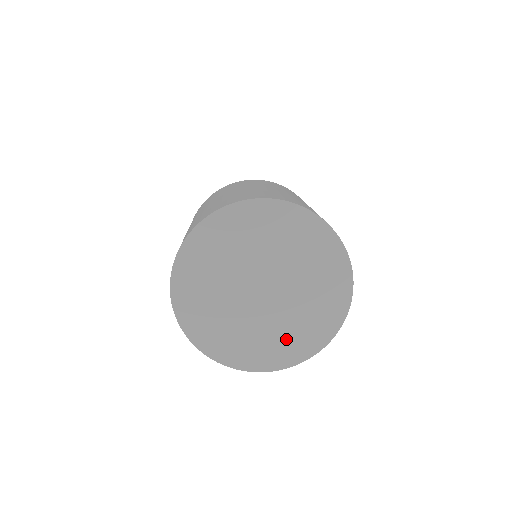
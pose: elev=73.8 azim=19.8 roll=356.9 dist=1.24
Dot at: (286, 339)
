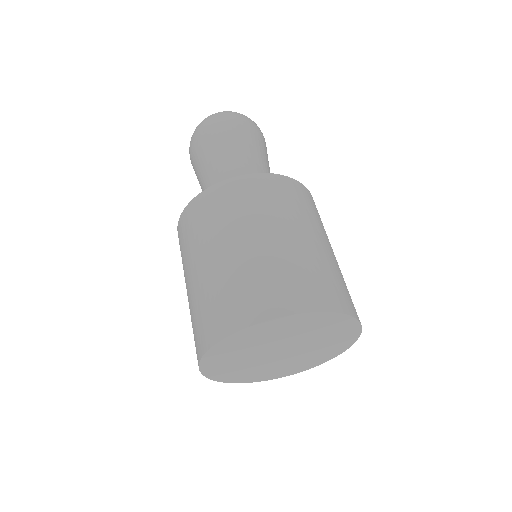
Dot at: (270, 372)
